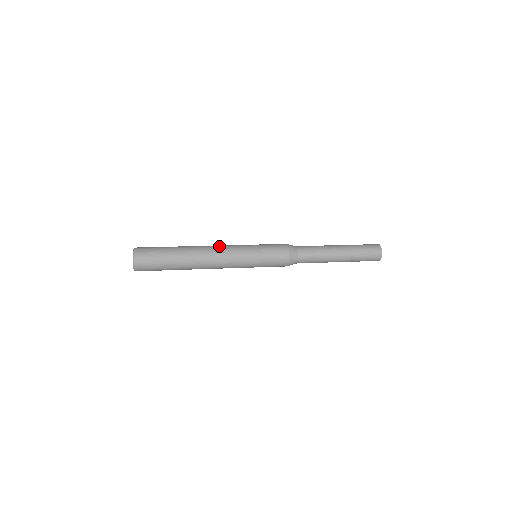
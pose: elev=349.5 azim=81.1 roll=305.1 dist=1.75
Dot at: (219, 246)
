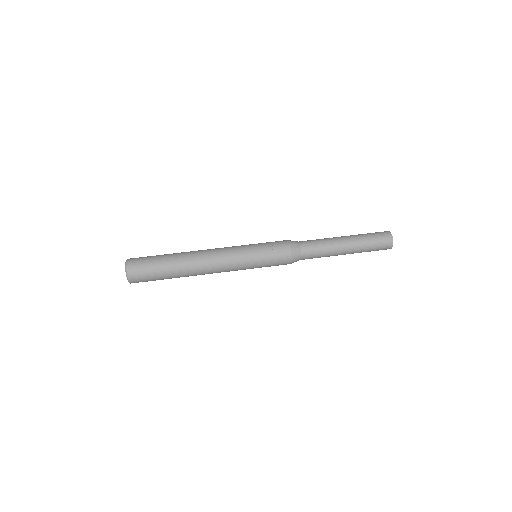
Dot at: (217, 268)
